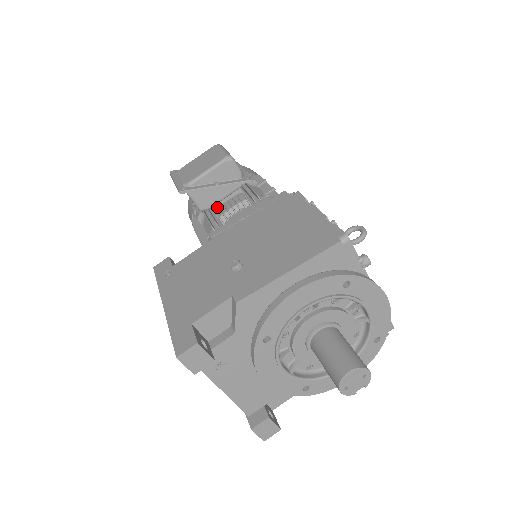
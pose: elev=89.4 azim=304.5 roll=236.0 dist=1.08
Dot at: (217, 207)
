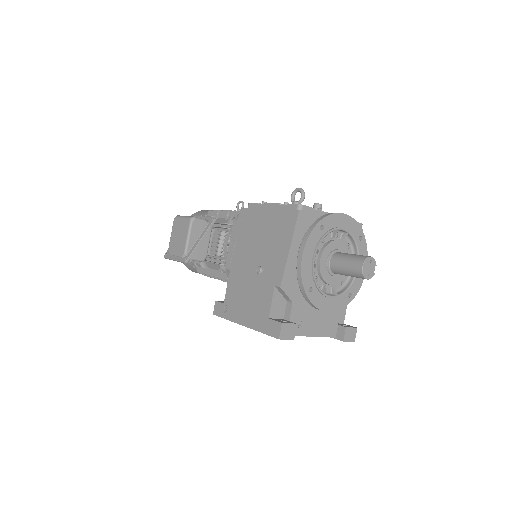
Dot at: (209, 251)
